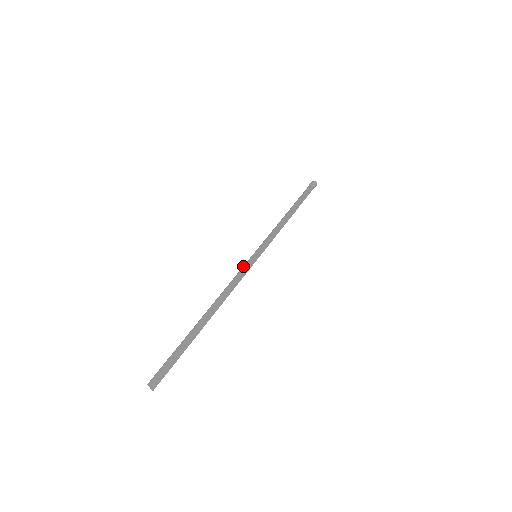
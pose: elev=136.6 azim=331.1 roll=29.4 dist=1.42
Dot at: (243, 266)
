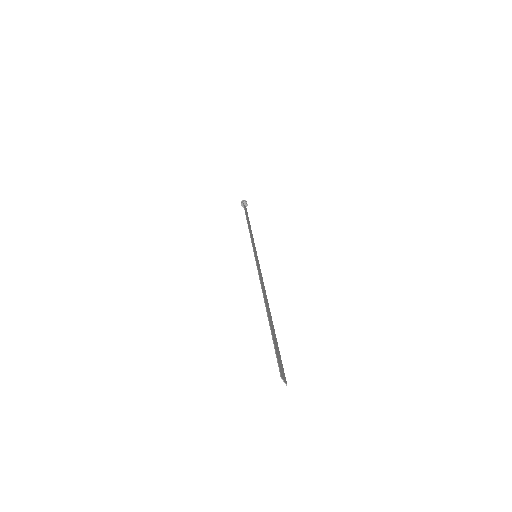
Dot at: (256, 263)
